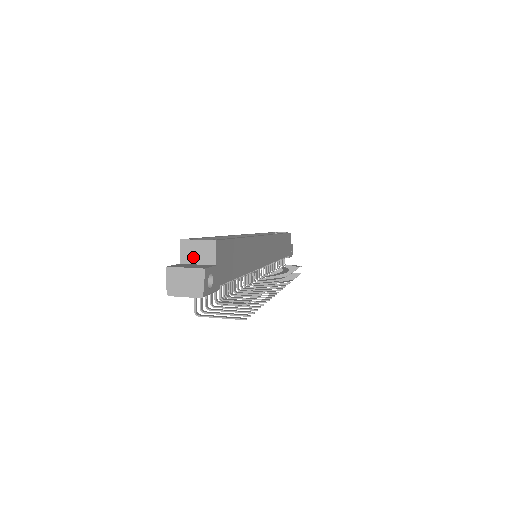
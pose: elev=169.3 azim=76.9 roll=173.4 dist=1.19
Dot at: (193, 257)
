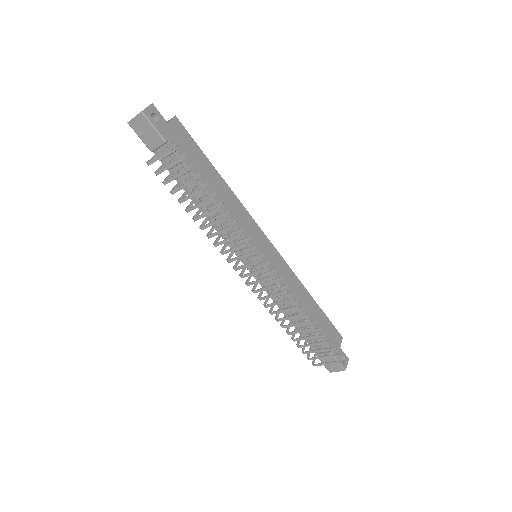
Dot at: occluded
